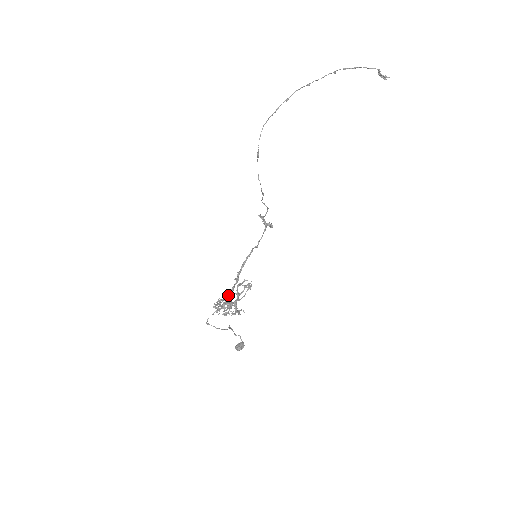
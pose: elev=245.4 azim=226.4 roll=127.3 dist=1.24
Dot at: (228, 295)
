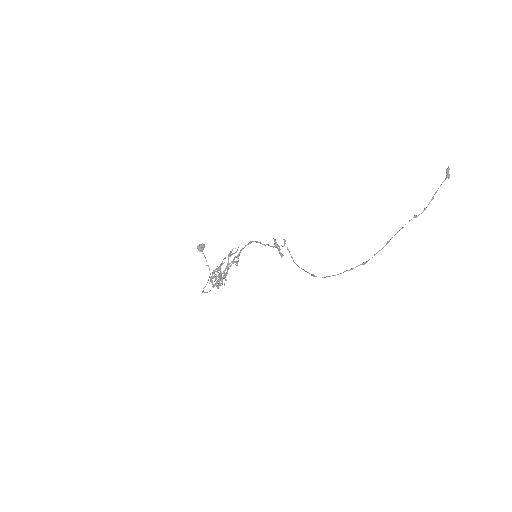
Dot at: occluded
